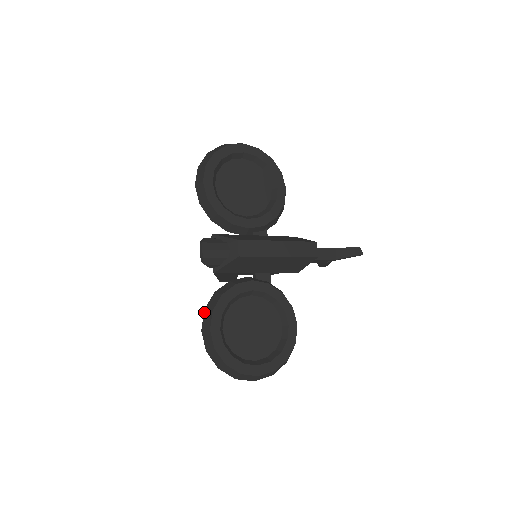
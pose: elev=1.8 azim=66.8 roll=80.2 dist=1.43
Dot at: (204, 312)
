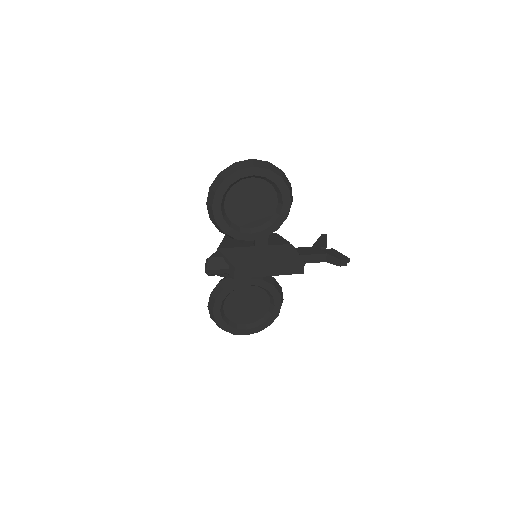
Dot at: (210, 296)
